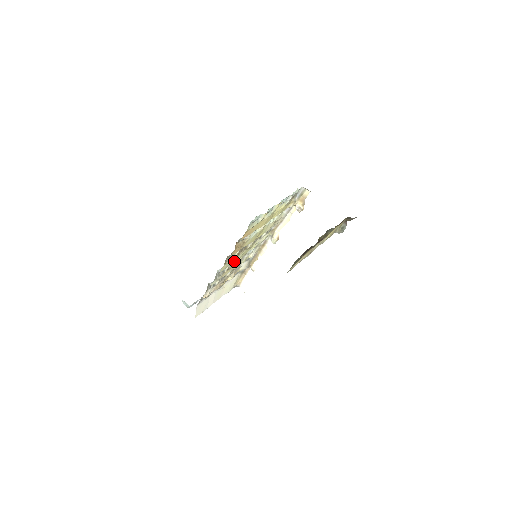
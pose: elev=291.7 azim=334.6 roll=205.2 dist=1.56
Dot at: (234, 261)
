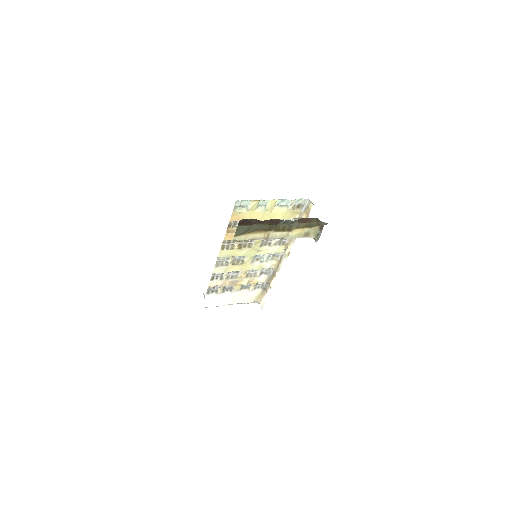
Dot at: (237, 255)
